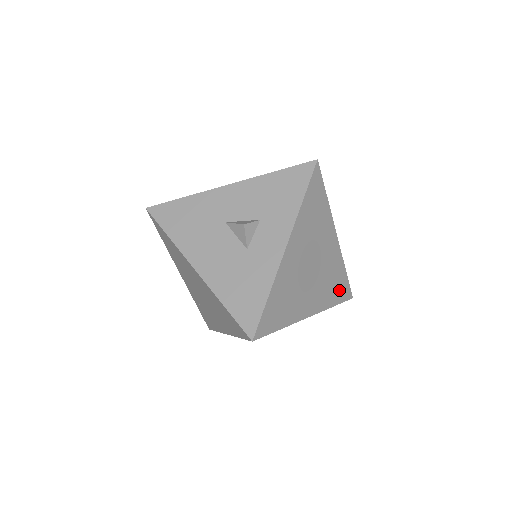
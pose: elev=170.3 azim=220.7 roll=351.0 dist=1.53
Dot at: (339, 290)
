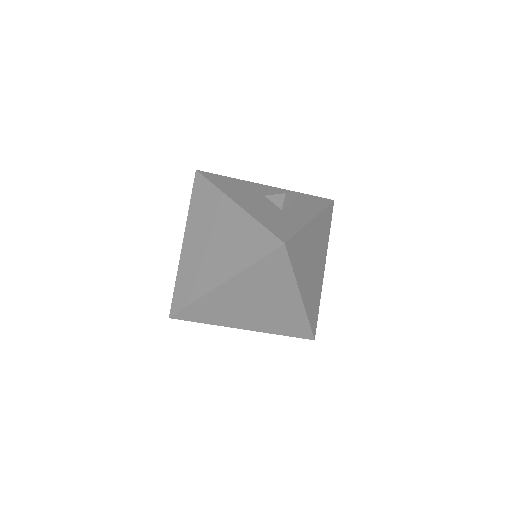
Dot at: (313, 314)
